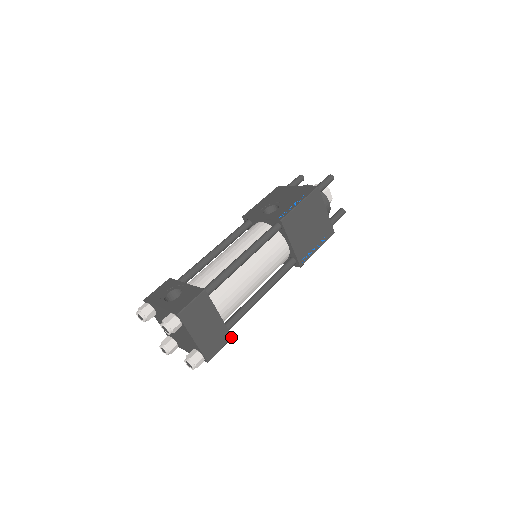
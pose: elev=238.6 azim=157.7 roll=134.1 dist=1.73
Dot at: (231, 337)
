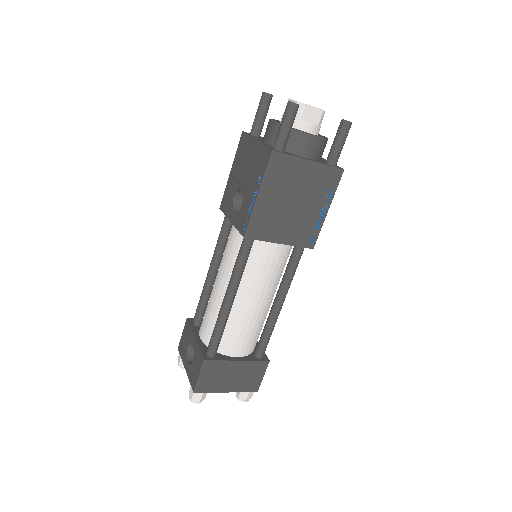
Dot at: (268, 362)
